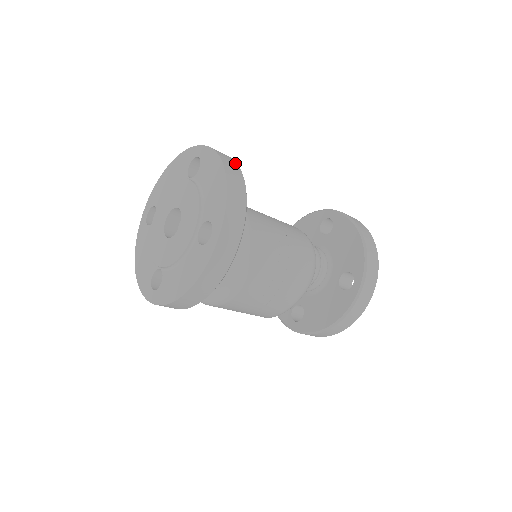
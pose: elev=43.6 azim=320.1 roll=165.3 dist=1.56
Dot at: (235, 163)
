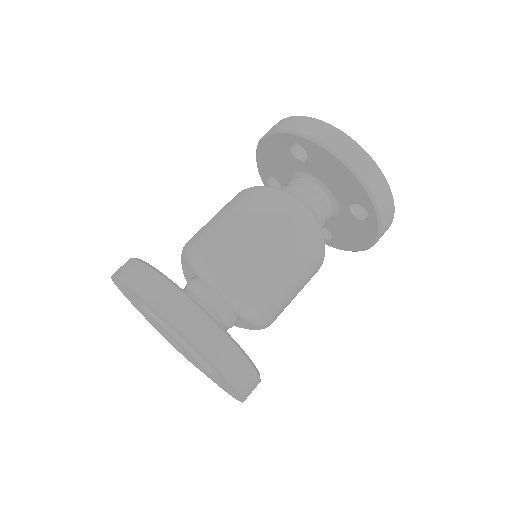
Dot at: (180, 296)
